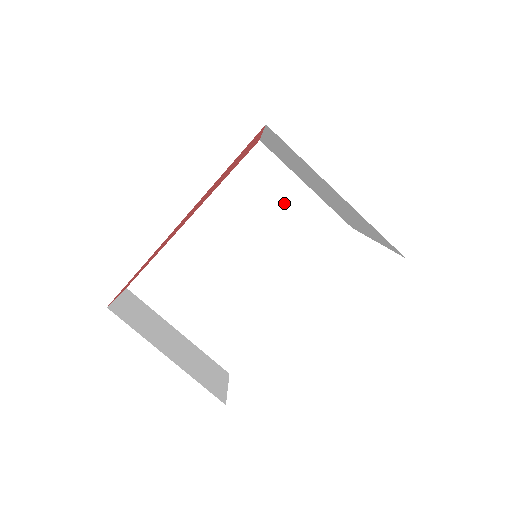
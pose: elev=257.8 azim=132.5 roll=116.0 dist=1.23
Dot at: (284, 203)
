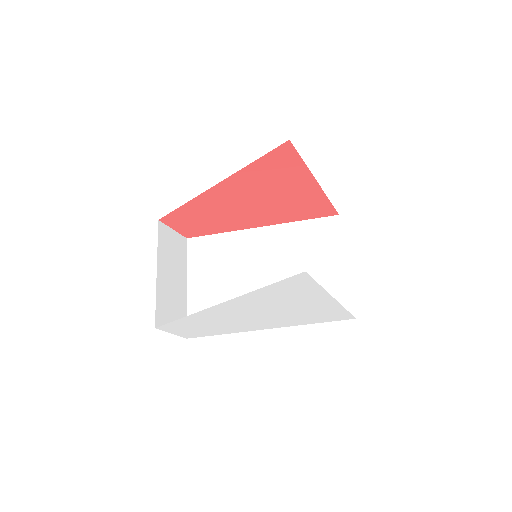
Dot at: (321, 263)
